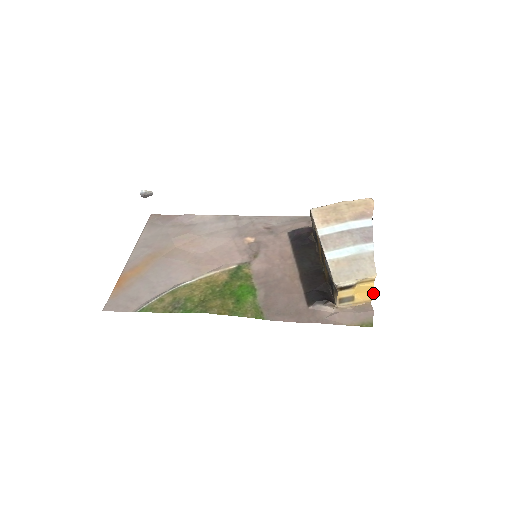
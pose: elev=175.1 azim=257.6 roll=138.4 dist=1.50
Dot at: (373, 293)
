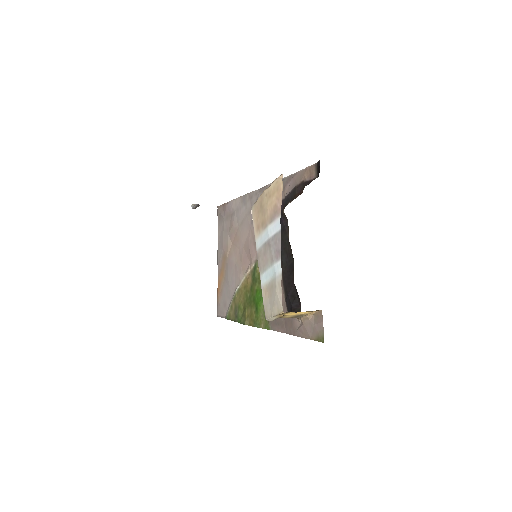
Dot at: (307, 311)
